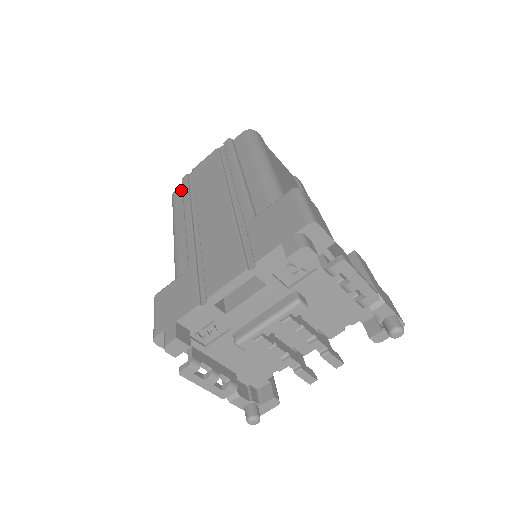
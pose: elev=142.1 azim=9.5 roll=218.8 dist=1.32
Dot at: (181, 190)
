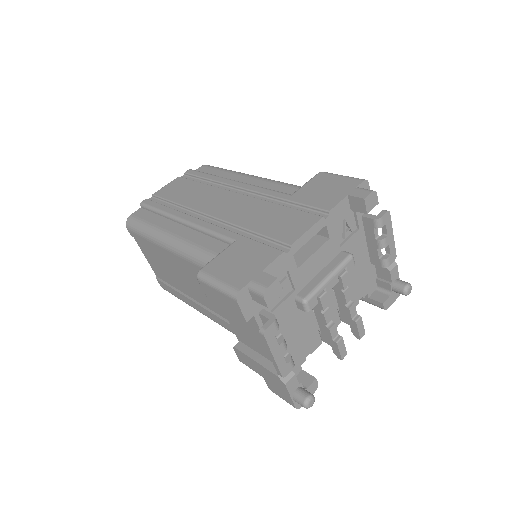
Dot at: (144, 211)
